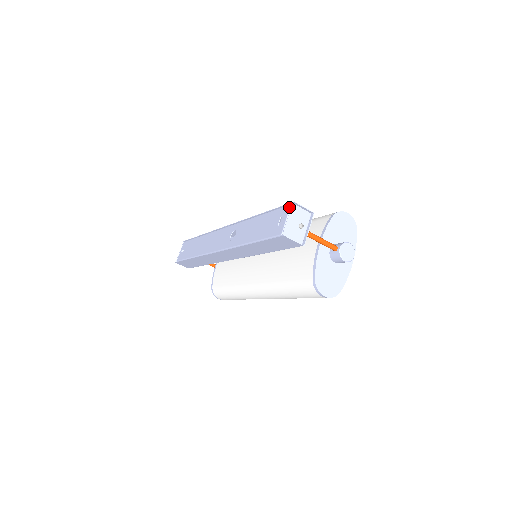
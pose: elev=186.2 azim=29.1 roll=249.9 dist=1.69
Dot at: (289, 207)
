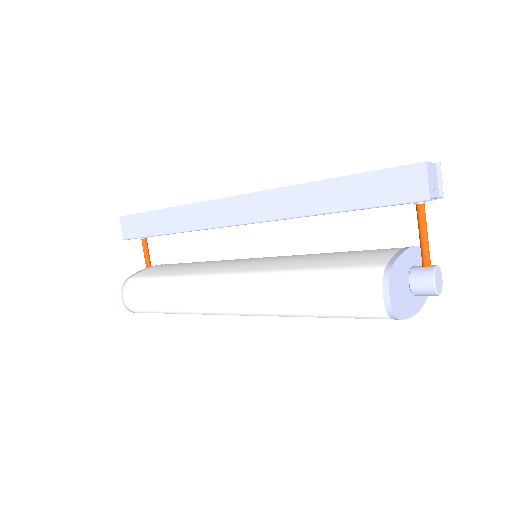
Dot at: occluded
